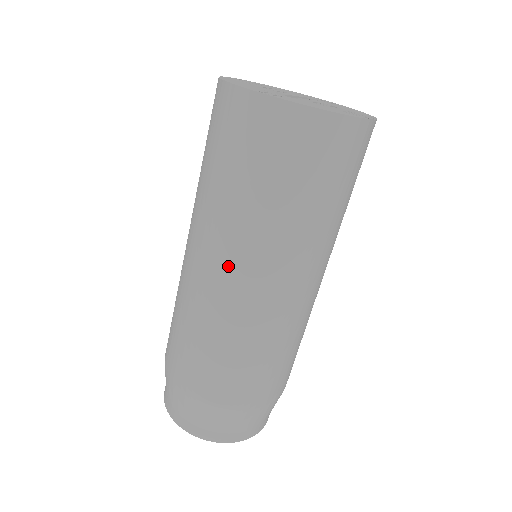
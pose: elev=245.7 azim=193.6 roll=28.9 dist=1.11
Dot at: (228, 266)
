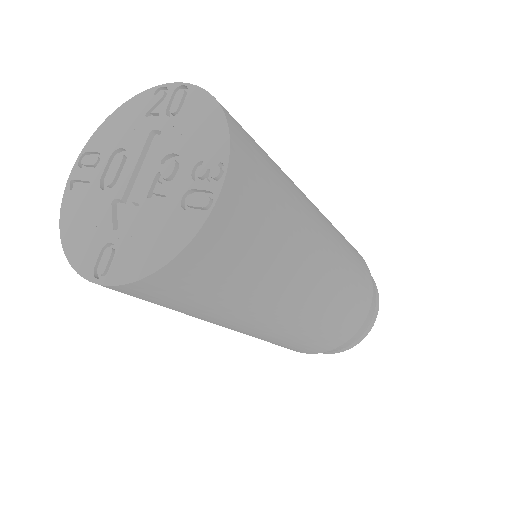
Dot at: occluded
